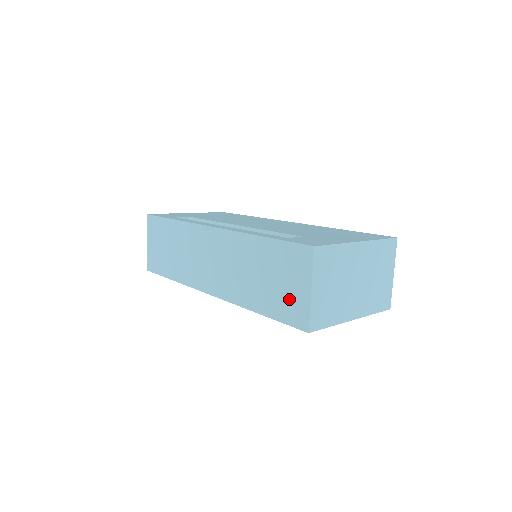
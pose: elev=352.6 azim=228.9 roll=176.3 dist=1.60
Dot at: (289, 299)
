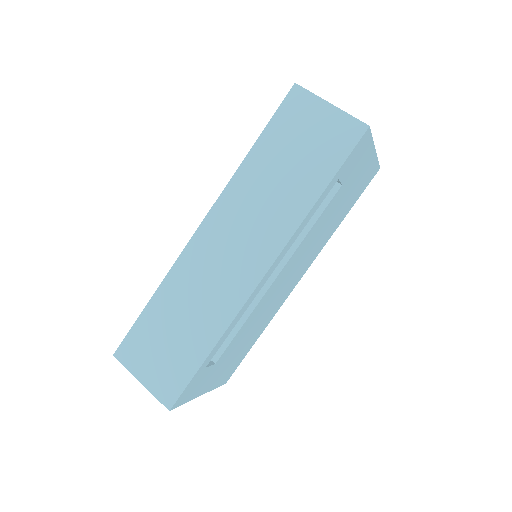
Dot at: (326, 138)
